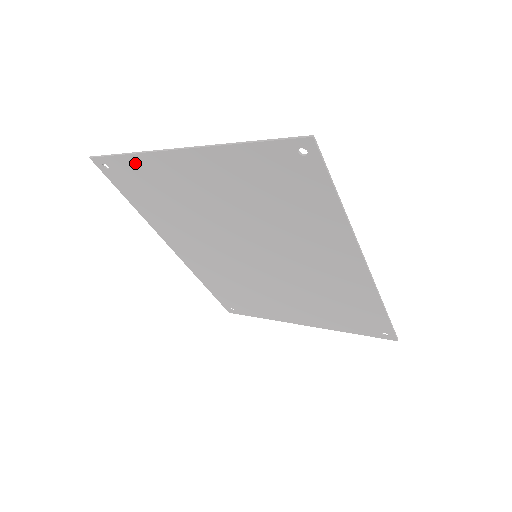
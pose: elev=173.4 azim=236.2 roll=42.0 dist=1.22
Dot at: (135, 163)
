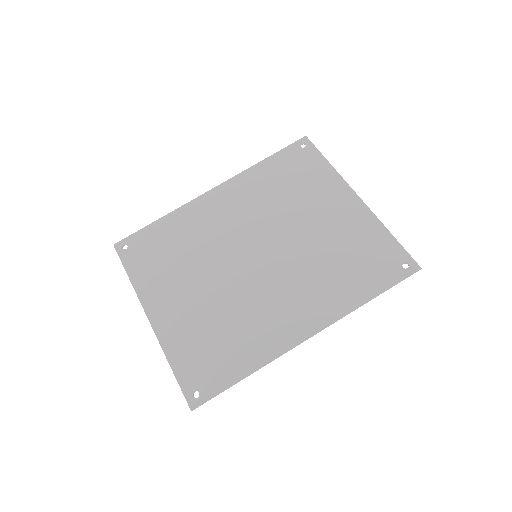
Dot at: (137, 273)
